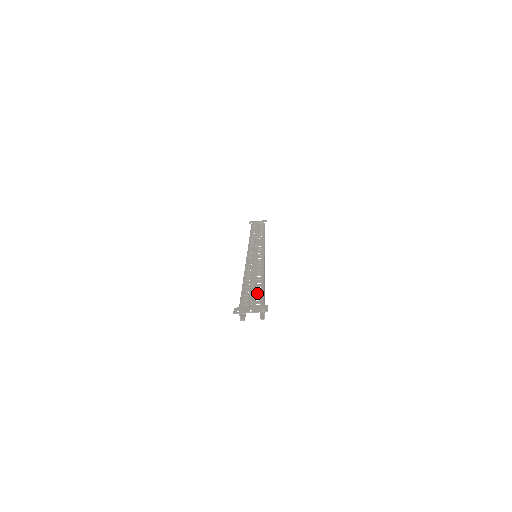
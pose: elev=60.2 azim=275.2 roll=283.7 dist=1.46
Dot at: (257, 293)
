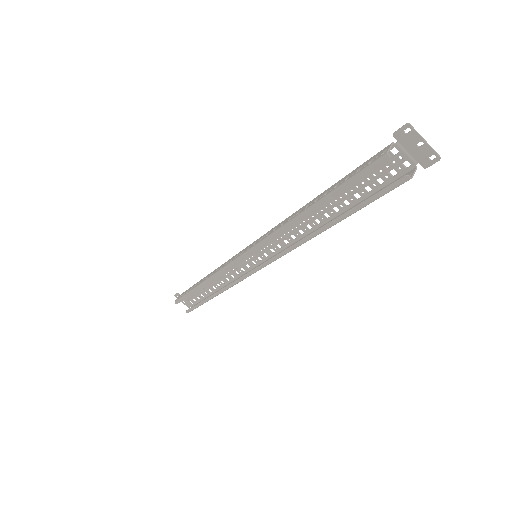
Dot at: (375, 182)
